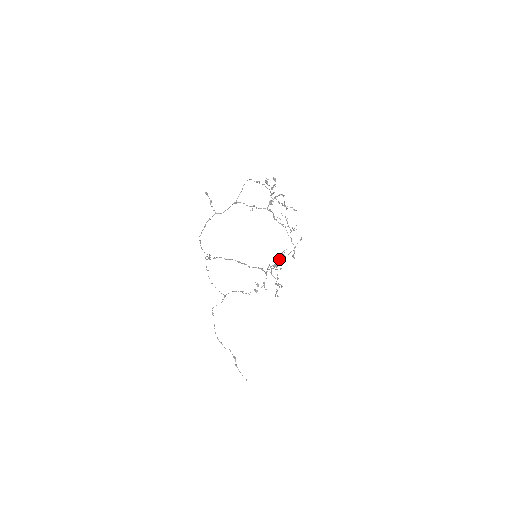
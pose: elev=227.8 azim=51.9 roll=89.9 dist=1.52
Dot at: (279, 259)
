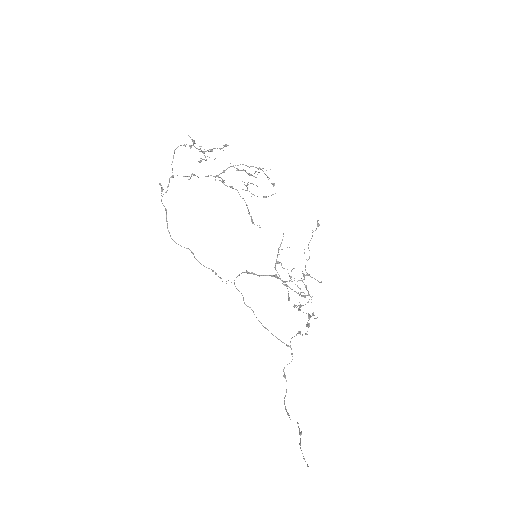
Dot at: (278, 250)
